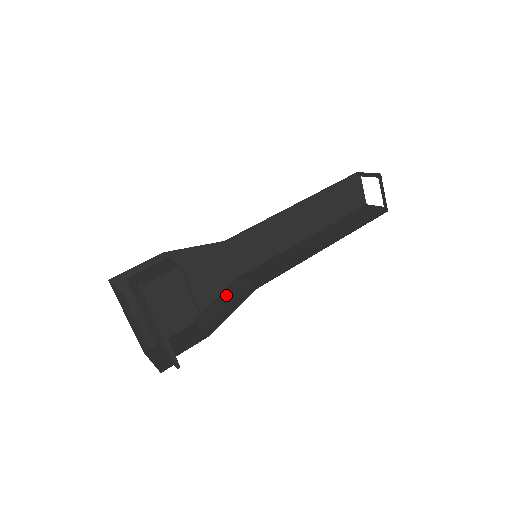
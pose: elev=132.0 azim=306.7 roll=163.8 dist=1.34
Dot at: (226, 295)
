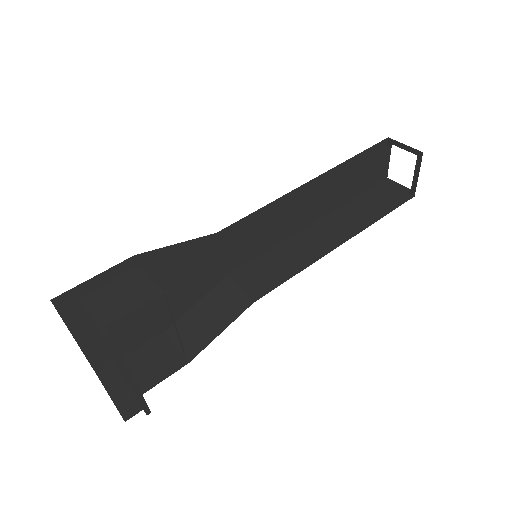
Dot at: (211, 303)
